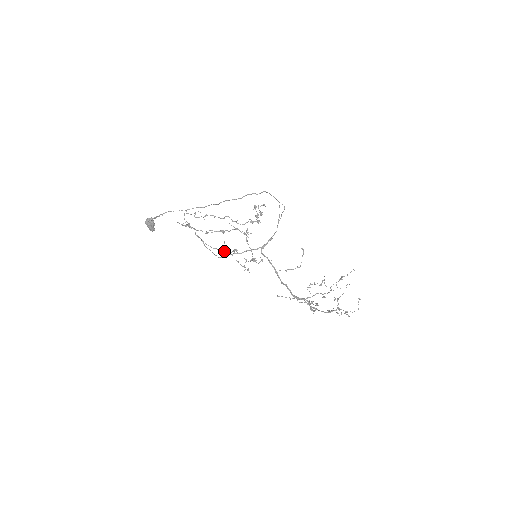
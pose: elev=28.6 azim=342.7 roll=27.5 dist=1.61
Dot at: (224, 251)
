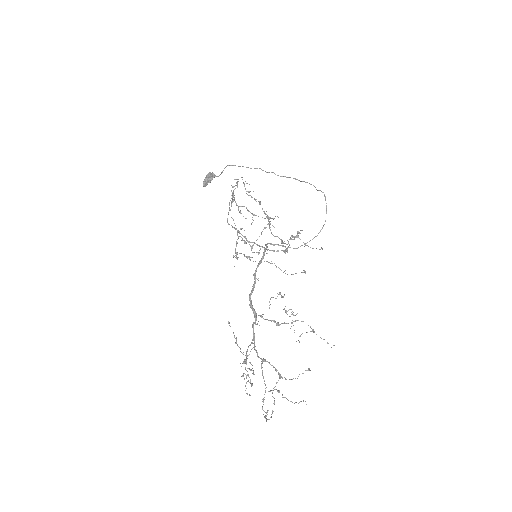
Dot at: occluded
